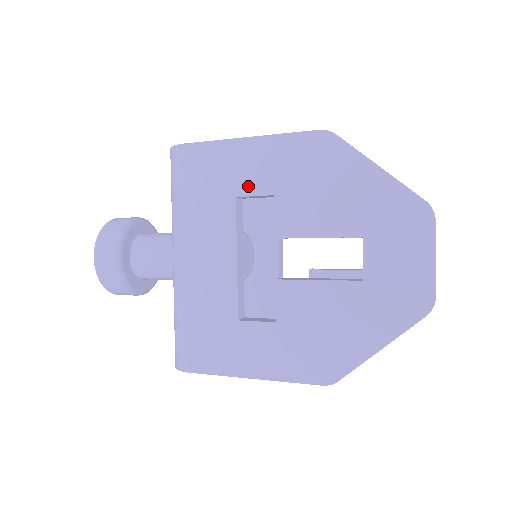
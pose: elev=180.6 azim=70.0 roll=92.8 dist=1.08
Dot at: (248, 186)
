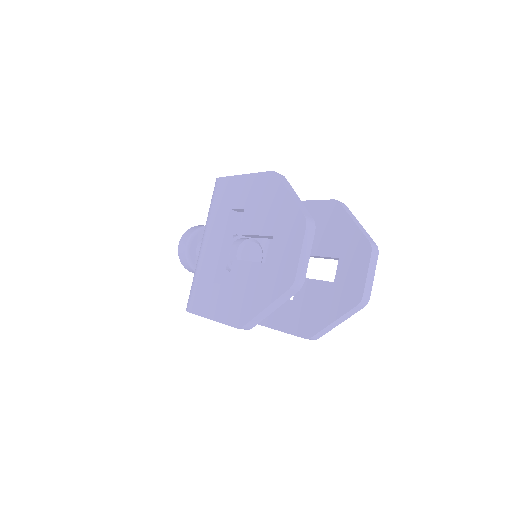
Dot at: (236, 203)
